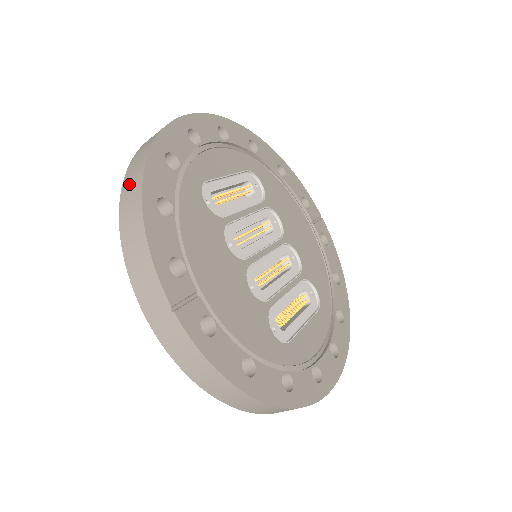
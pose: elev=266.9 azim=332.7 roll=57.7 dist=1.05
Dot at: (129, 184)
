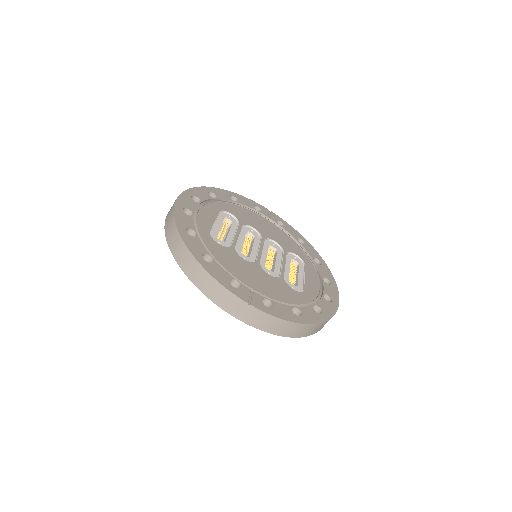
Dot at: (181, 258)
